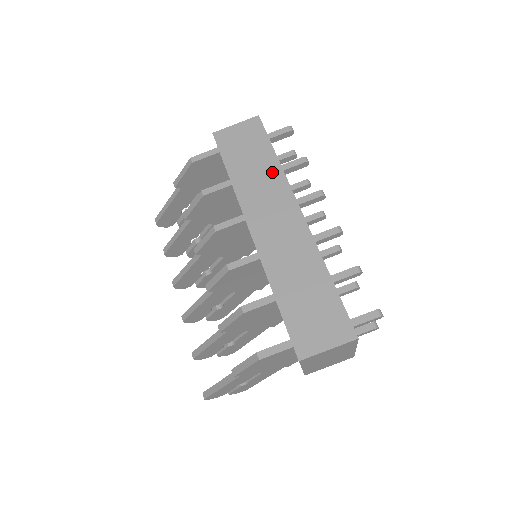
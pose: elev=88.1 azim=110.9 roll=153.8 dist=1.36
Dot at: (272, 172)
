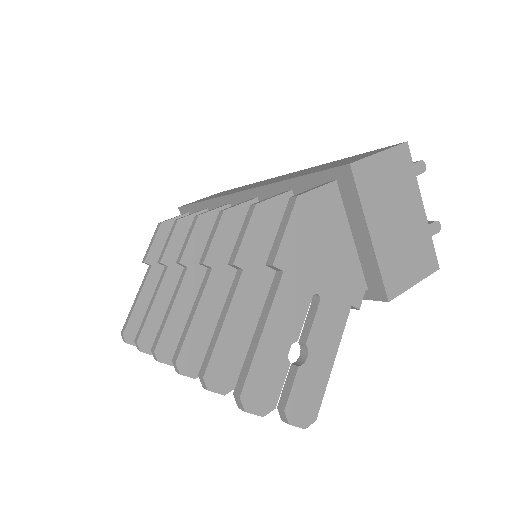
Dot at: (245, 186)
